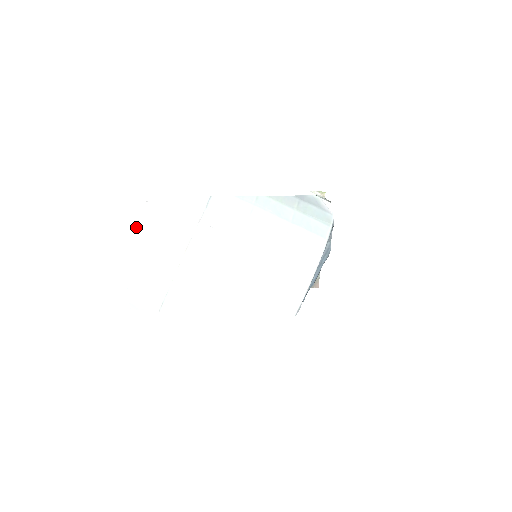
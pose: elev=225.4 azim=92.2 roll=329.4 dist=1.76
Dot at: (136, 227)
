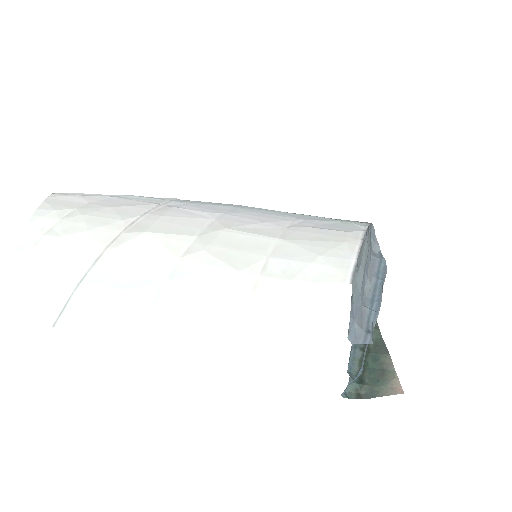
Dot at: (56, 209)
